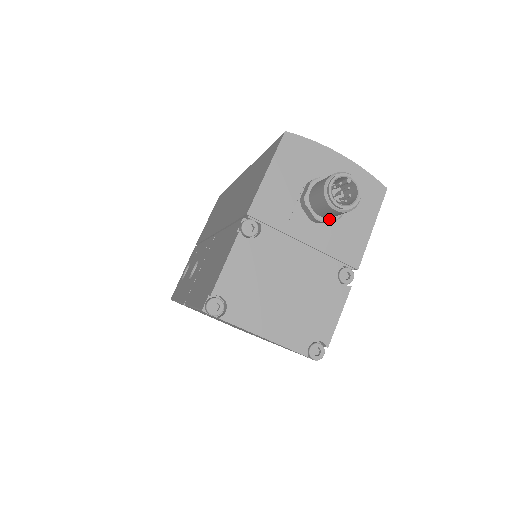
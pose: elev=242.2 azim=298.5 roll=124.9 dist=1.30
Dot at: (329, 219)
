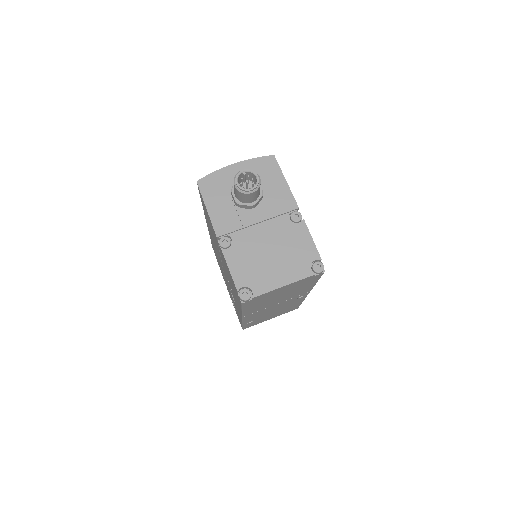
Dot at: (258, 199)
